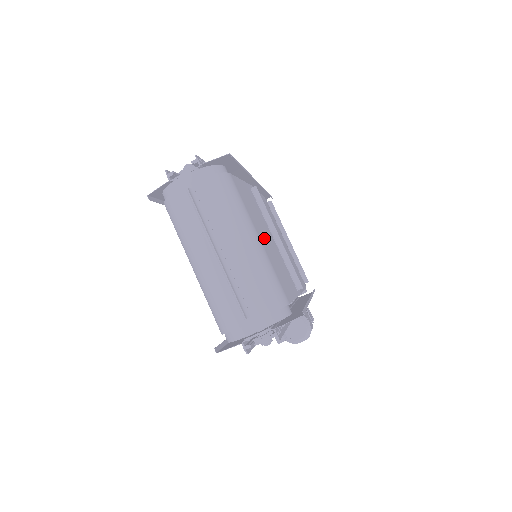
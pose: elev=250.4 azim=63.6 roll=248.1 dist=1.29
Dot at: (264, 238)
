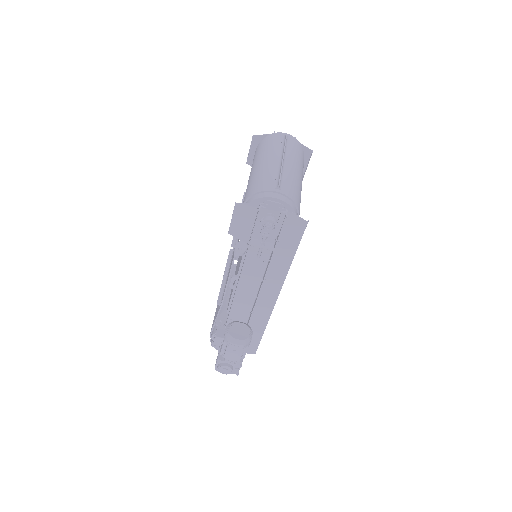
Dot at: occluded
